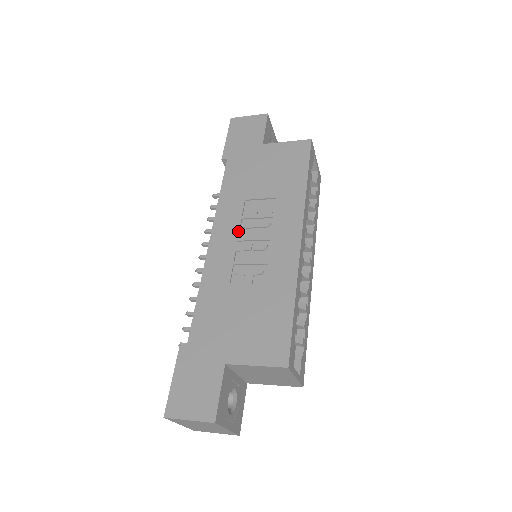
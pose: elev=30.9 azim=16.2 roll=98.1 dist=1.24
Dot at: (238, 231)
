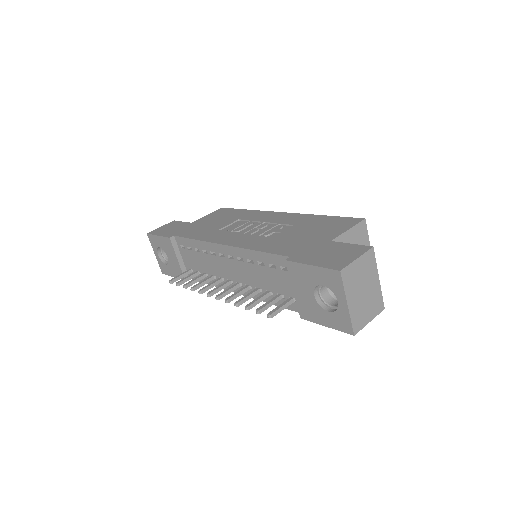
Dot at: (237, 233)
